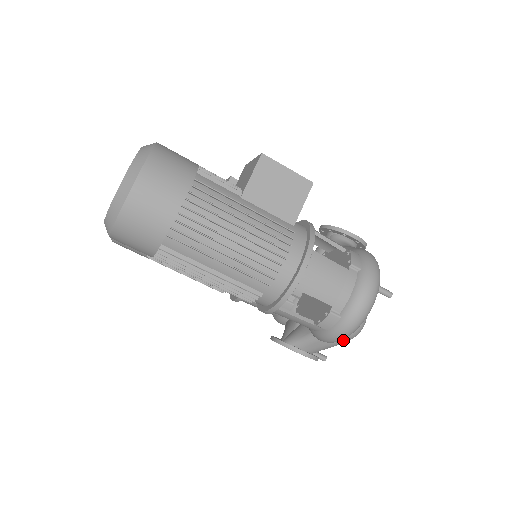
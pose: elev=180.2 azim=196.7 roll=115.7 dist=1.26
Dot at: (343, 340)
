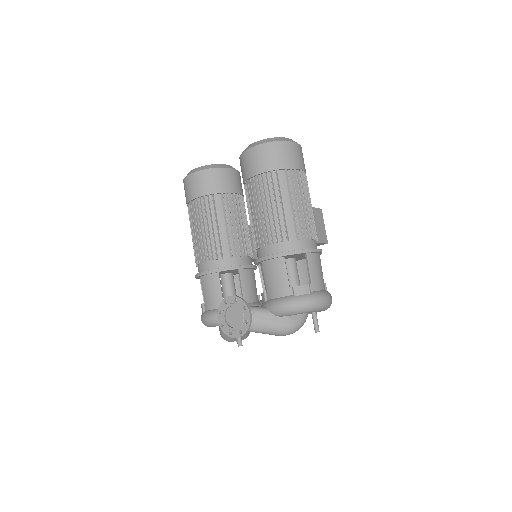
Dot at: (281, 325)
